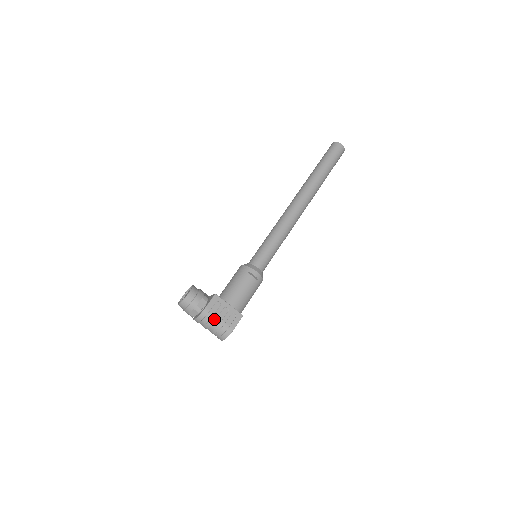
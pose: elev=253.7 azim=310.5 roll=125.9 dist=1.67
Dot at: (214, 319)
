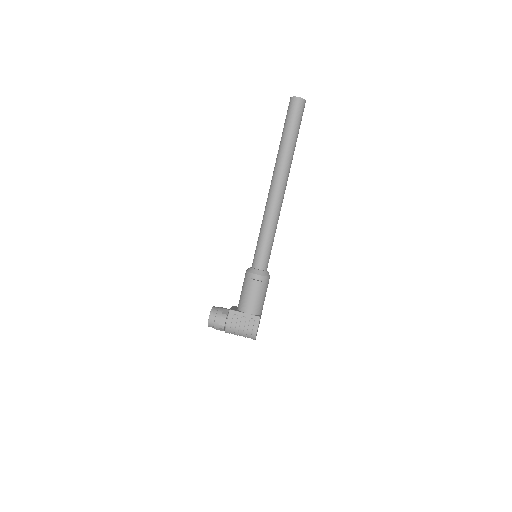
Dot at: (237, 330)
